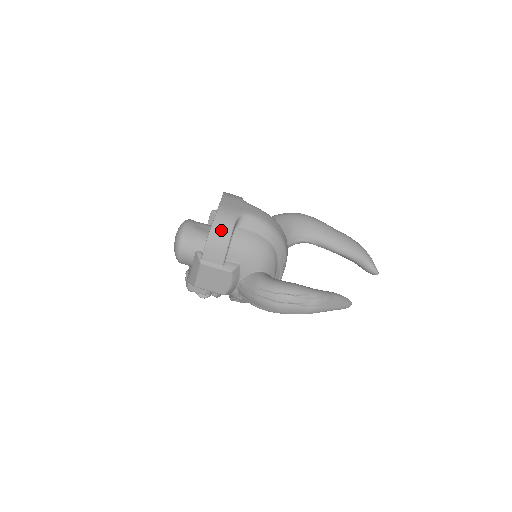
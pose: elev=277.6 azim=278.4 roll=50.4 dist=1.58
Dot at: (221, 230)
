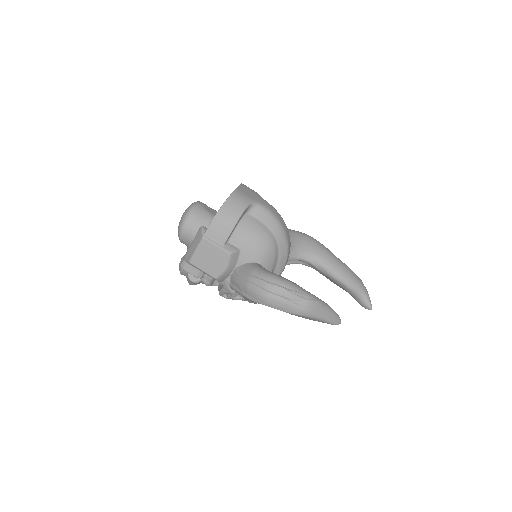
Dot at: (232, 210)
